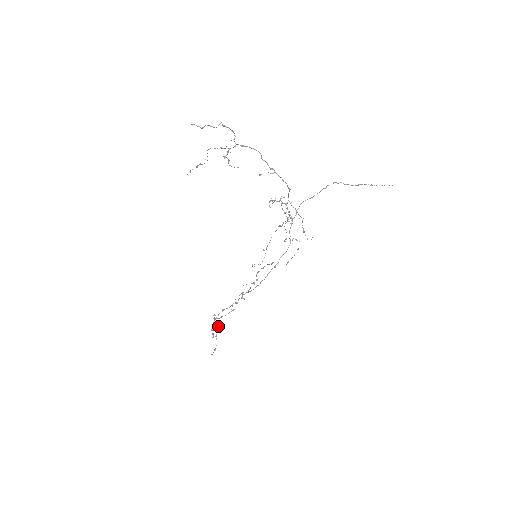
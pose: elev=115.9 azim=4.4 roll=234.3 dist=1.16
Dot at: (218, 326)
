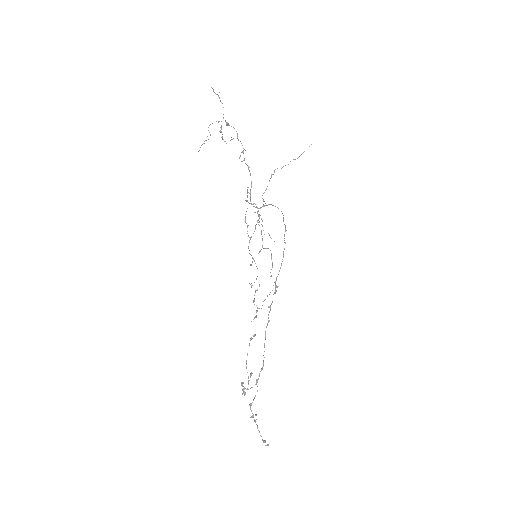
Dot at: occluded
